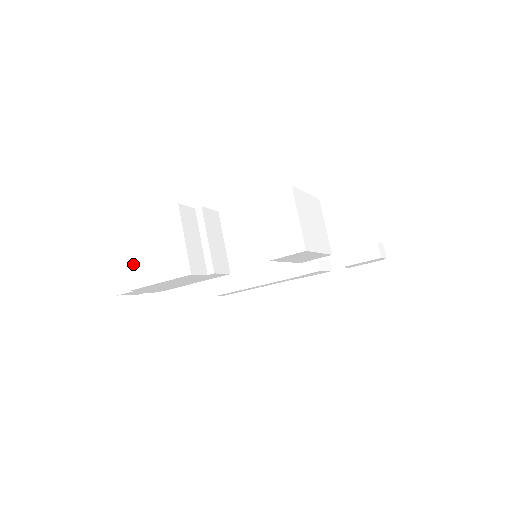
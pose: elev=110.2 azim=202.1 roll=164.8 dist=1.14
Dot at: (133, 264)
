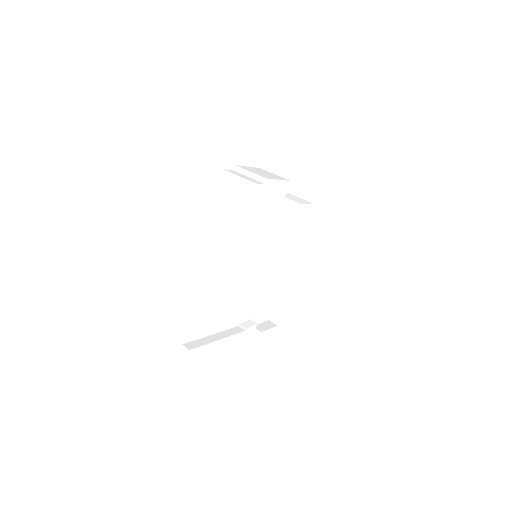
Dot at: (258, 174)
